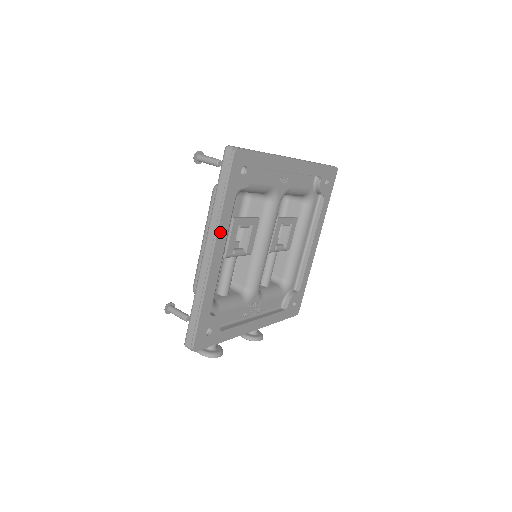
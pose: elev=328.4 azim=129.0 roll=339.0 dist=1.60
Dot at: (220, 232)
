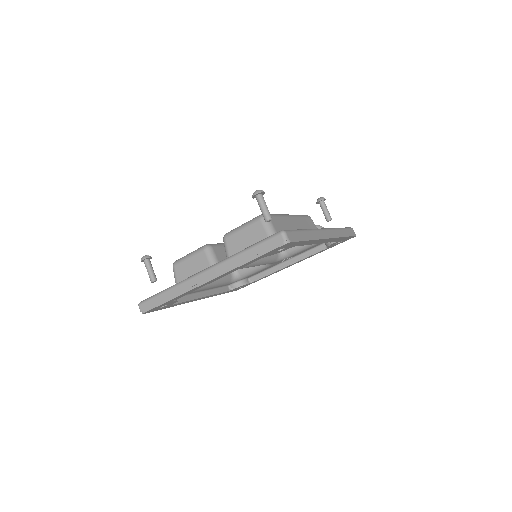
Dot at: (186, 302)
